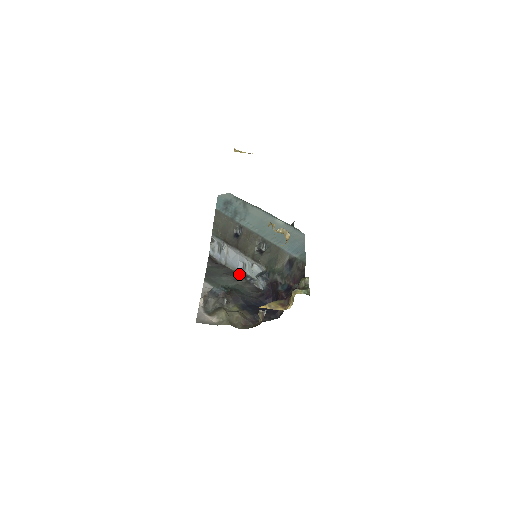
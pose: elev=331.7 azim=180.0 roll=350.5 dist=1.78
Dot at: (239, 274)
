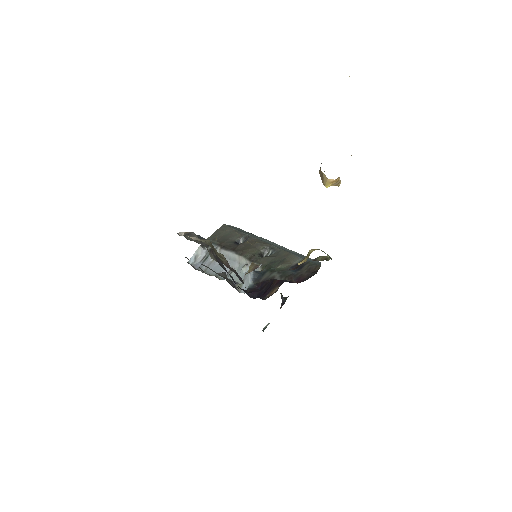
Dot at: occluded
